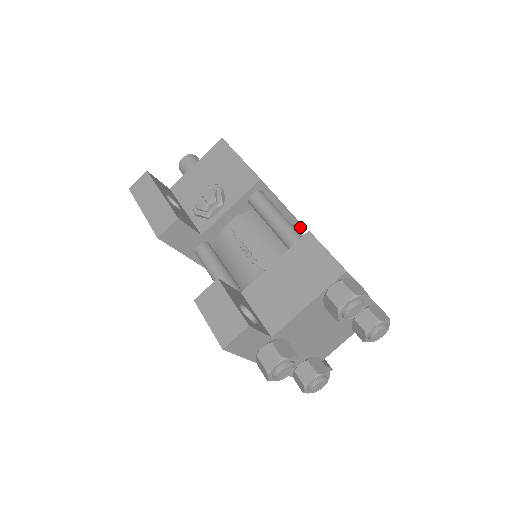
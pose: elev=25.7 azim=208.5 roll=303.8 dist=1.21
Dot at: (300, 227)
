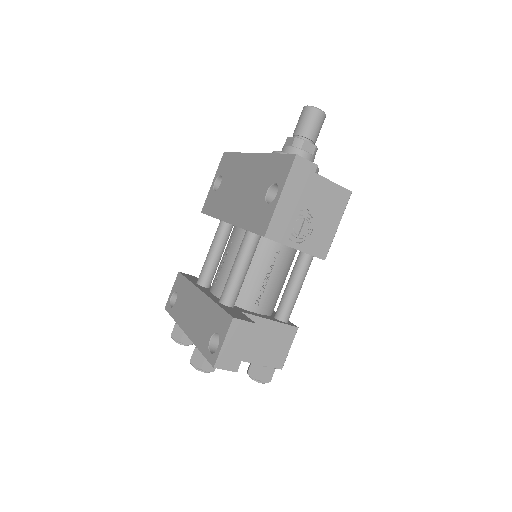
Dot at: occluded
